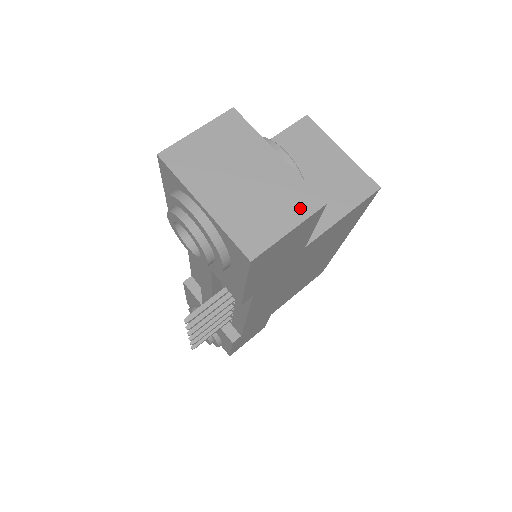
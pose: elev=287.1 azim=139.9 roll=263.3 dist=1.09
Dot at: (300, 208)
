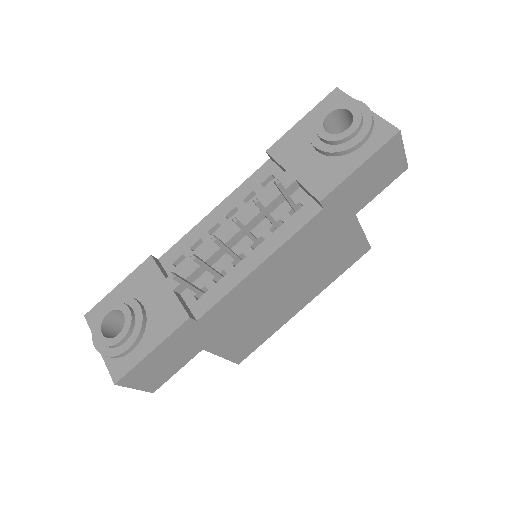
Dot at: occluded
